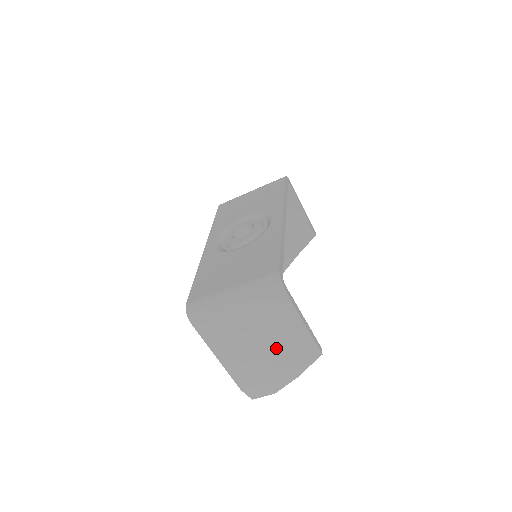
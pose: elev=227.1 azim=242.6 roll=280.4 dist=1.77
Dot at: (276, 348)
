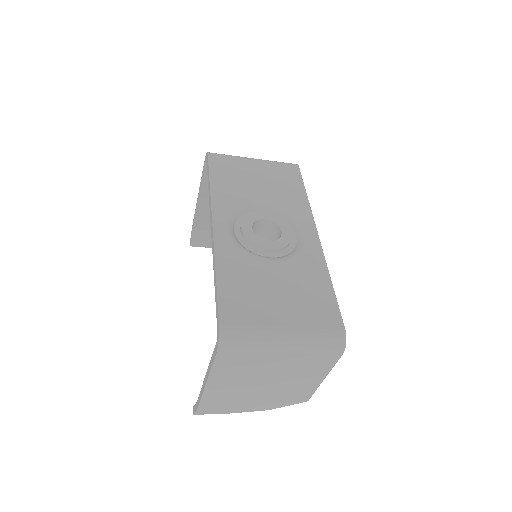
Dot at: (275, 389)
